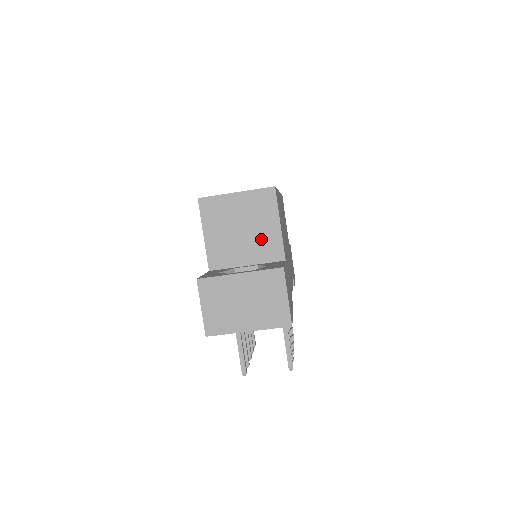
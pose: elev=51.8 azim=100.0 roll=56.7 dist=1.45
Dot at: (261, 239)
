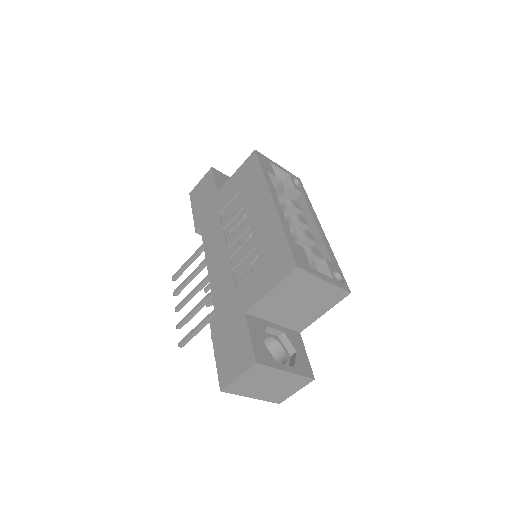
Dot at: (303, 315)
